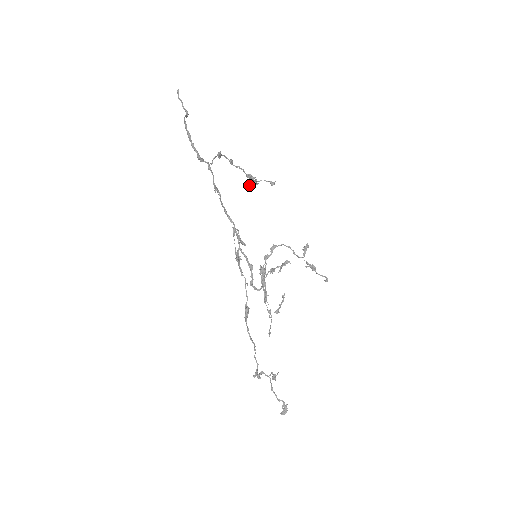
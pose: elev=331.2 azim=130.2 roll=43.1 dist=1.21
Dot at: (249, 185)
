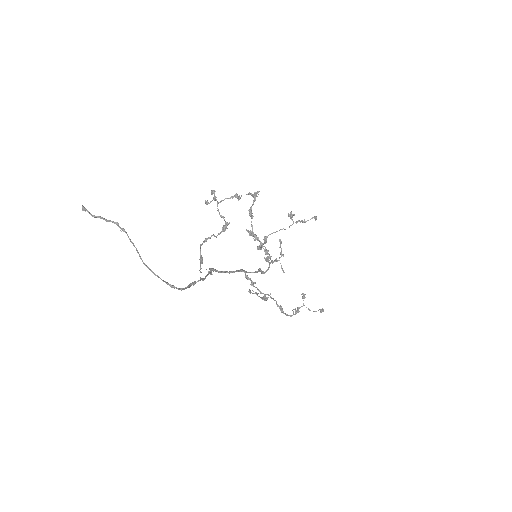
Dot at: (209, 203)
